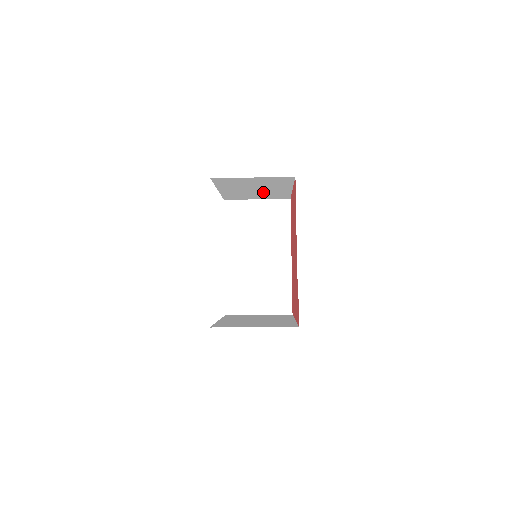
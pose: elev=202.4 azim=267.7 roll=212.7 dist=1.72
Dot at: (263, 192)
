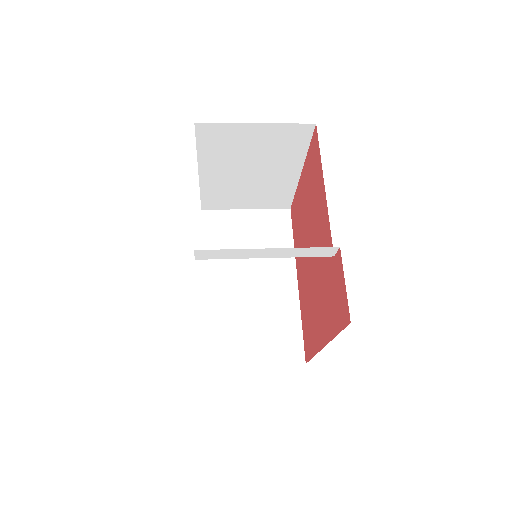
Dot at: (259, 184)
